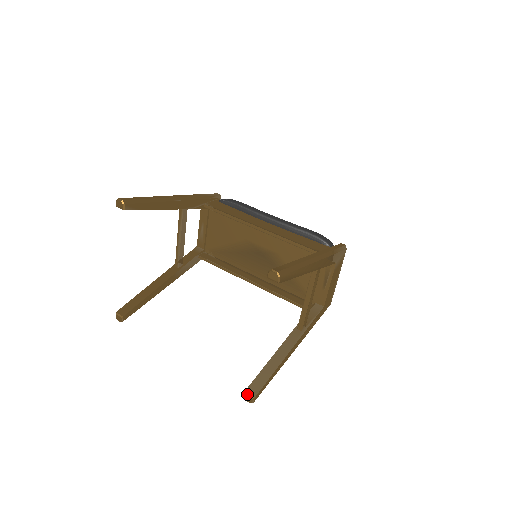
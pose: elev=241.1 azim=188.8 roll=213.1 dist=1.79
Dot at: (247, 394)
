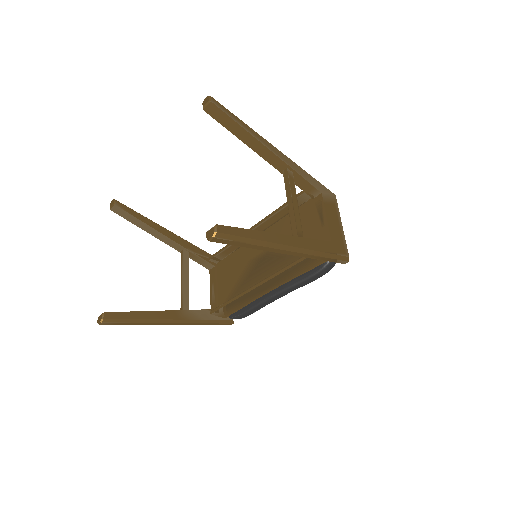
Dot at: (209, 230)
